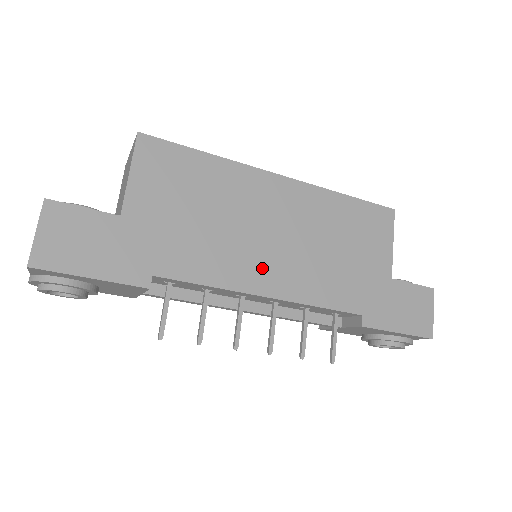
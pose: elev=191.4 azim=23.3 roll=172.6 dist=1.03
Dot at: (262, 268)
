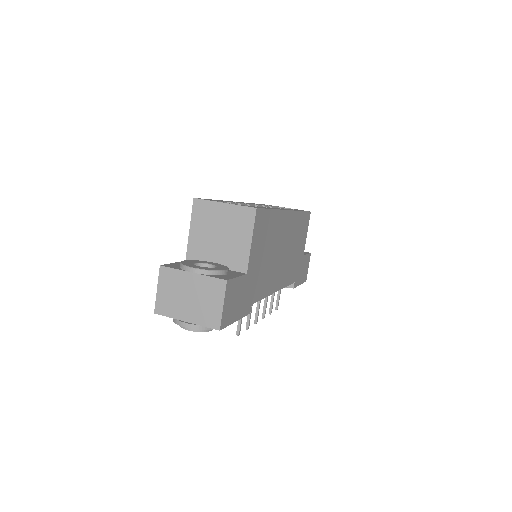
Dot at: (277, 276)
